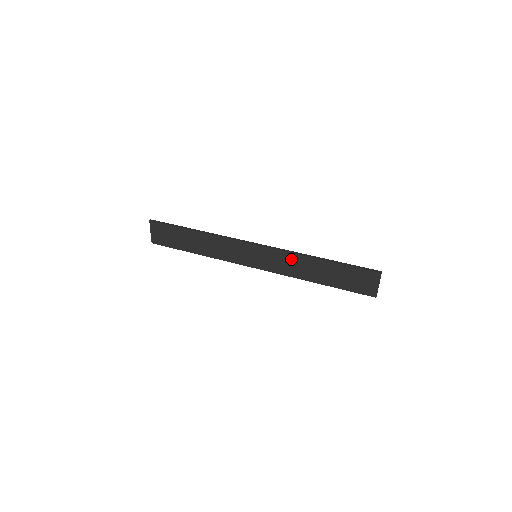
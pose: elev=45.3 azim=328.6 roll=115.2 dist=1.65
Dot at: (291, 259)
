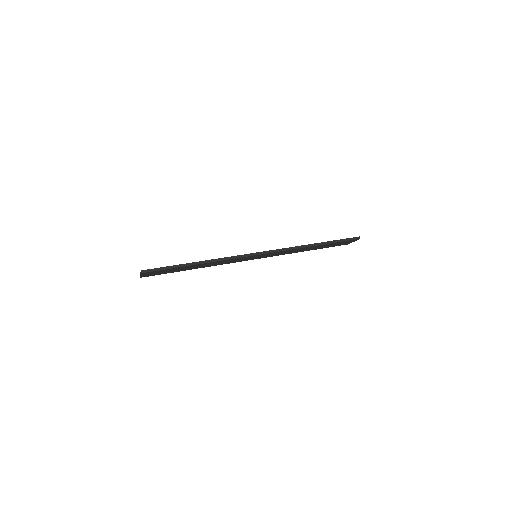
Dot at: (290, 251)
